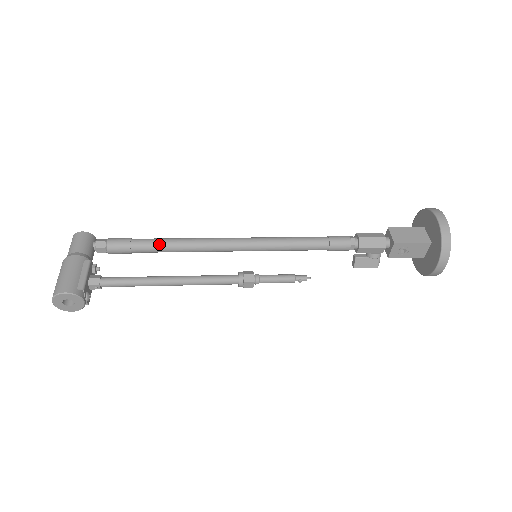
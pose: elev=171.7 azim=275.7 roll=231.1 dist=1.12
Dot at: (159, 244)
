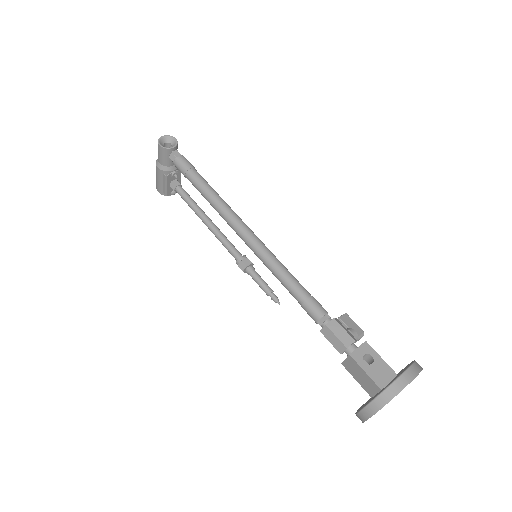
Dot at: occluded
